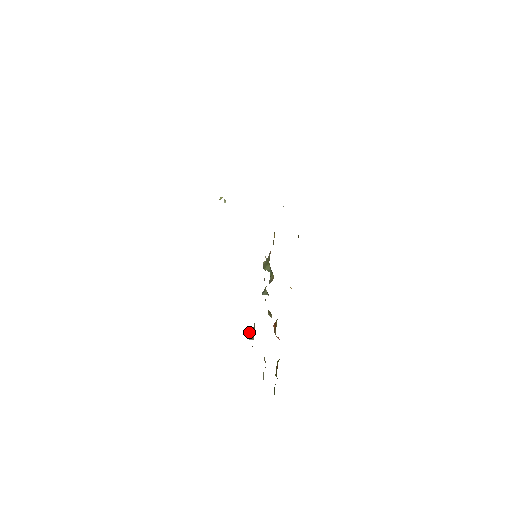
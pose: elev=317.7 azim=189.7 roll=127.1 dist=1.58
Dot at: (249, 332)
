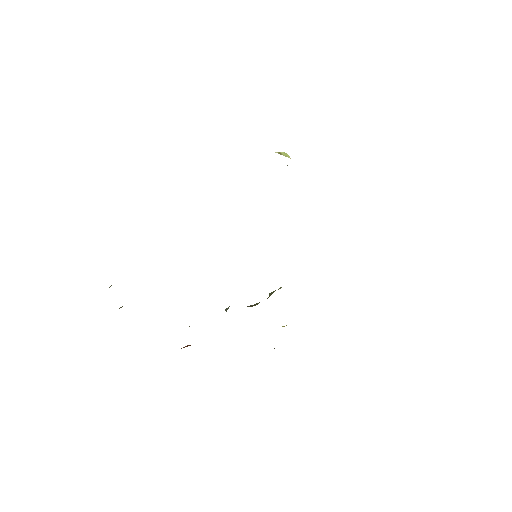
Dot at: occluded
